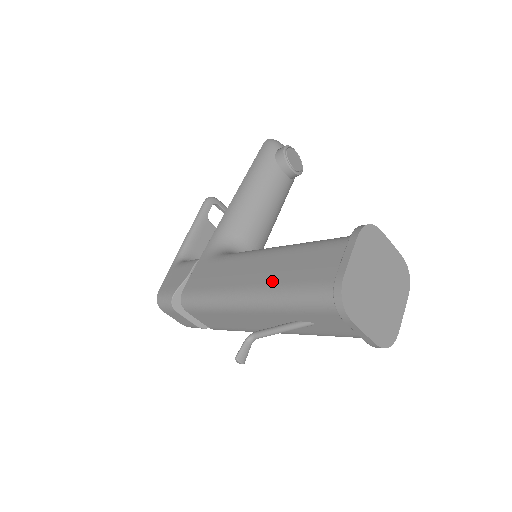
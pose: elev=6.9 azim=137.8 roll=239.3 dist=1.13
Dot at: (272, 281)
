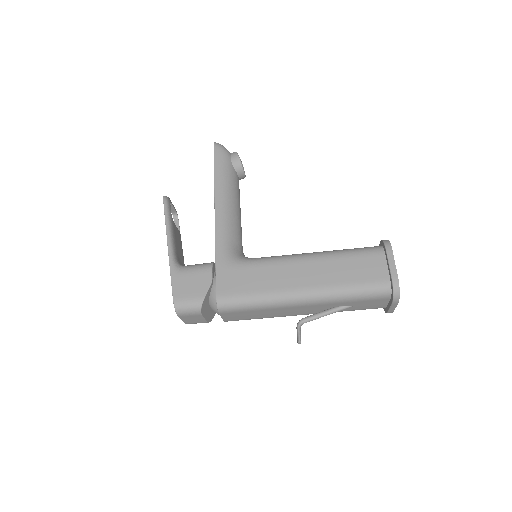
Dot at: (328, 282)
